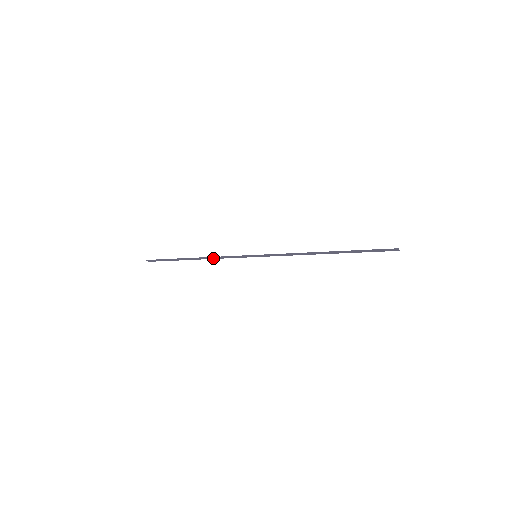
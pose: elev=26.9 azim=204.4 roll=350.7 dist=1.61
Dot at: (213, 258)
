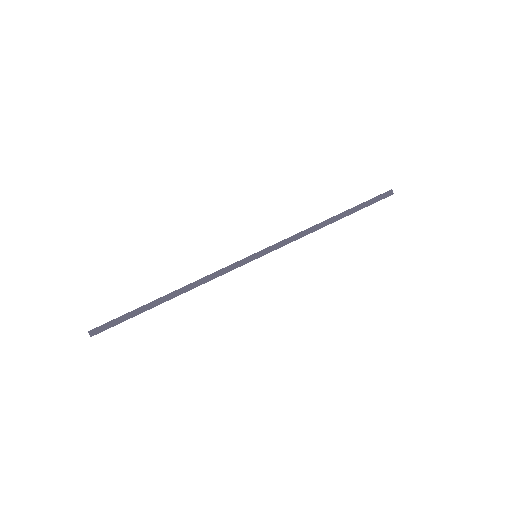
Dot at: (199, 284)
